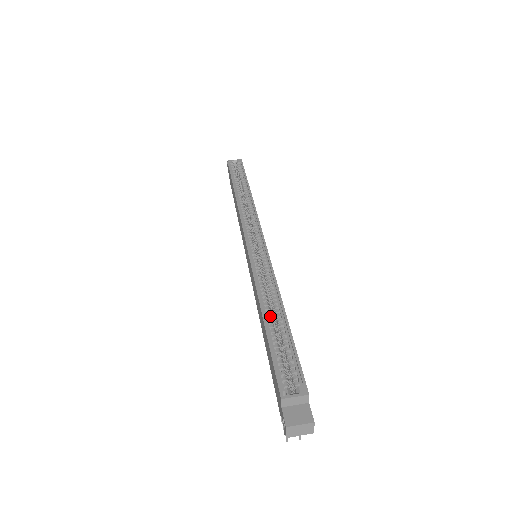
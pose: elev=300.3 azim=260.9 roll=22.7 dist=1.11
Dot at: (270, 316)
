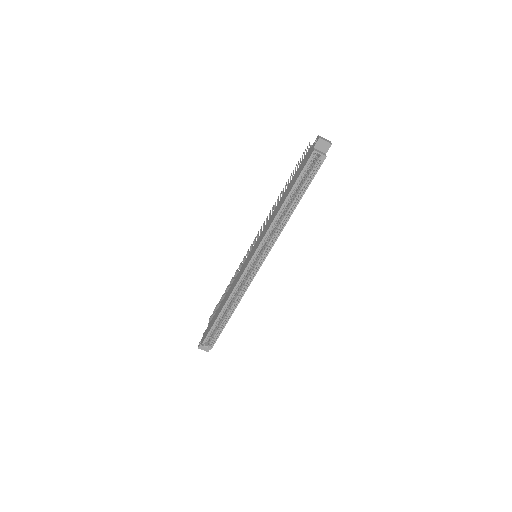
Dot at: (224, 313)
